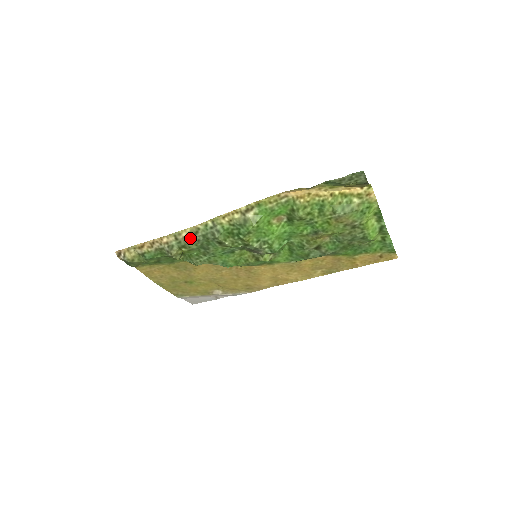
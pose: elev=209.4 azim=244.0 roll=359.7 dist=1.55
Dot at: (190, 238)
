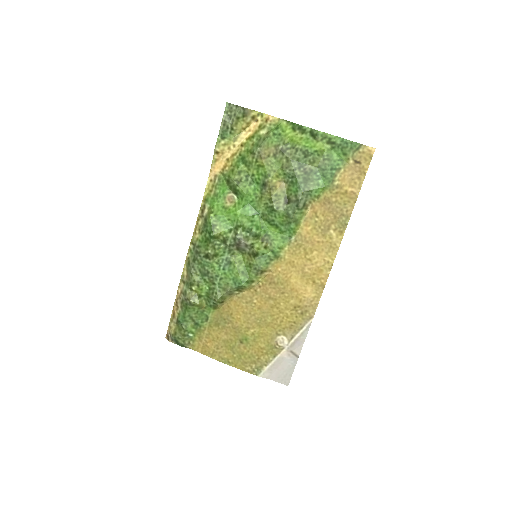
Dot at: (189, 272)
